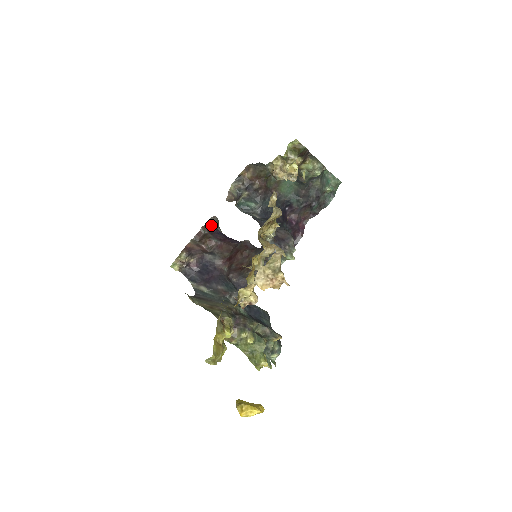
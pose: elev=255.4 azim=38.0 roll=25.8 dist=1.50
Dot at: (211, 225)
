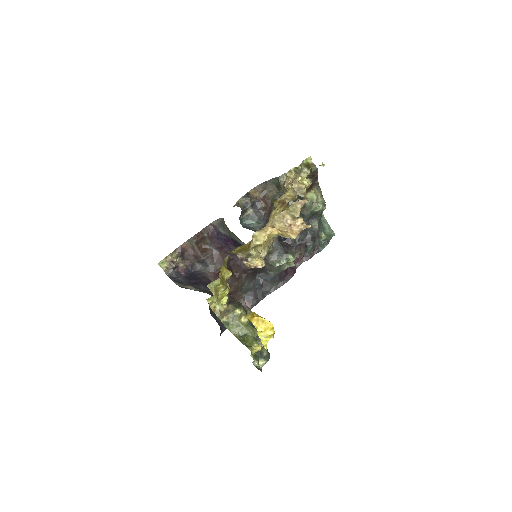
Dot at: (213, 228)
